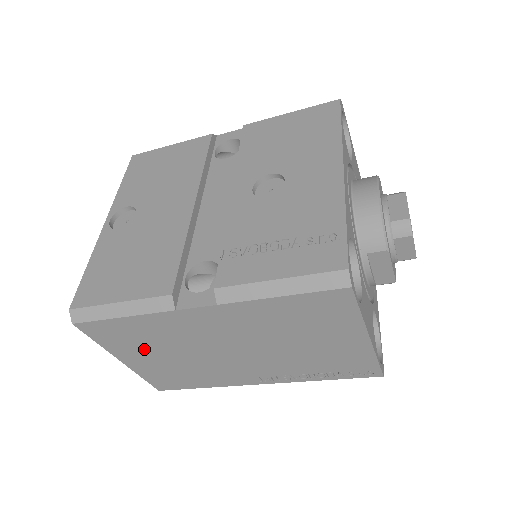
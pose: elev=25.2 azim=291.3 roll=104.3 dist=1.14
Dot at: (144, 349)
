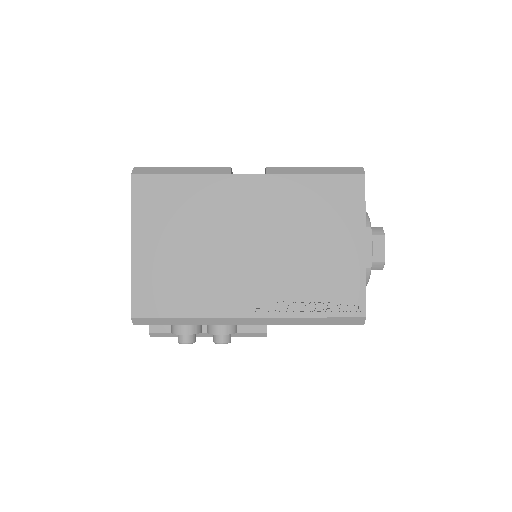
Dot at: (169, 227)
